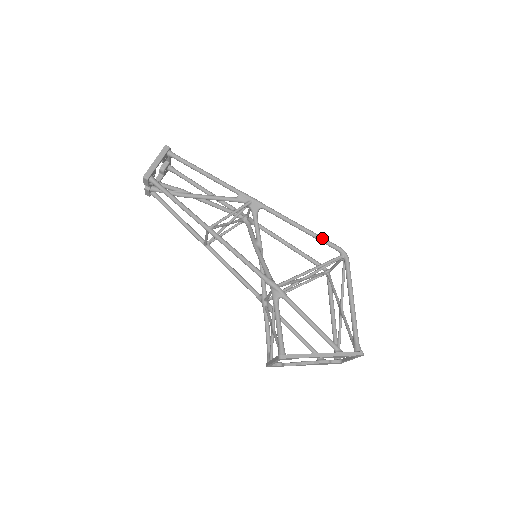
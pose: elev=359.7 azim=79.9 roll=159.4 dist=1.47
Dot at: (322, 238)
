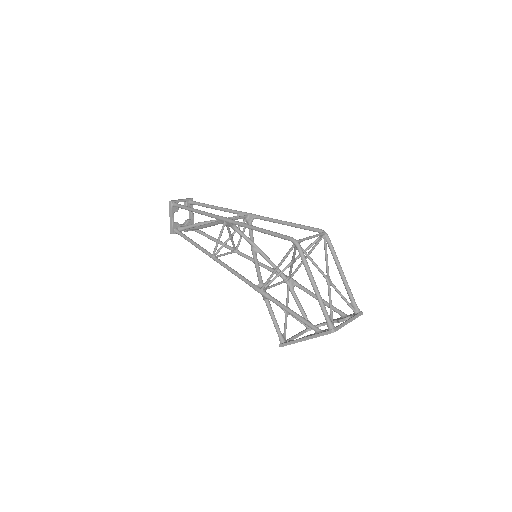
Dot at: (275, 235)
